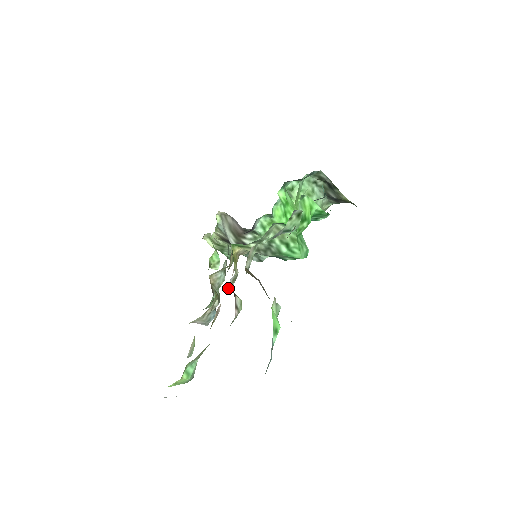
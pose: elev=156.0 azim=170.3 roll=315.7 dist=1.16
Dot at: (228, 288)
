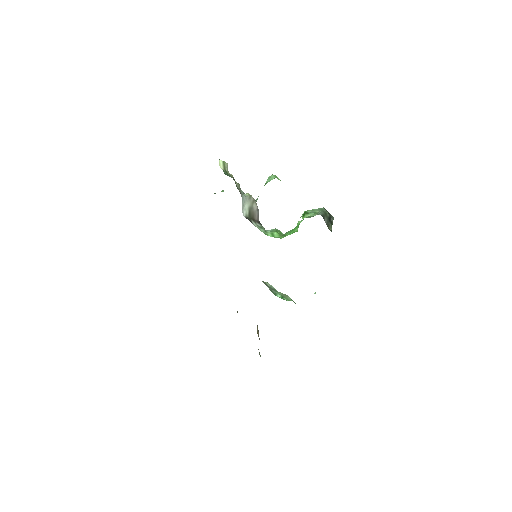
Dot at: occluded
